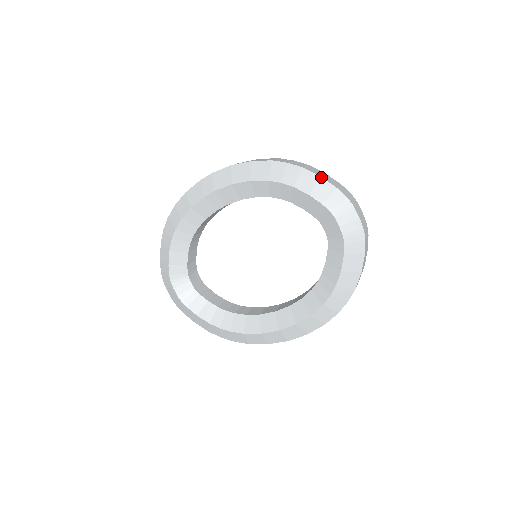
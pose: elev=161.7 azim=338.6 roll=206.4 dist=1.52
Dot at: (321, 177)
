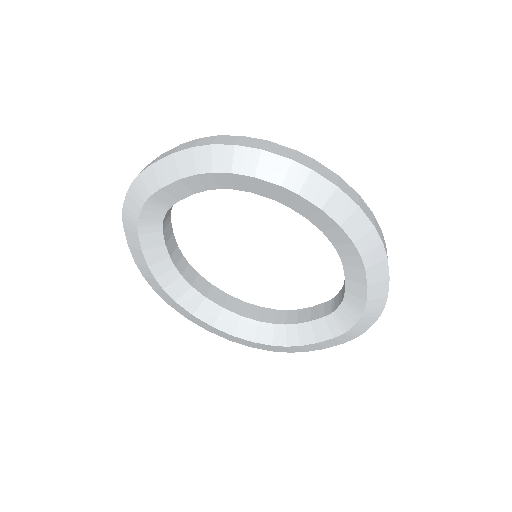
Dot at: (389, 279)
